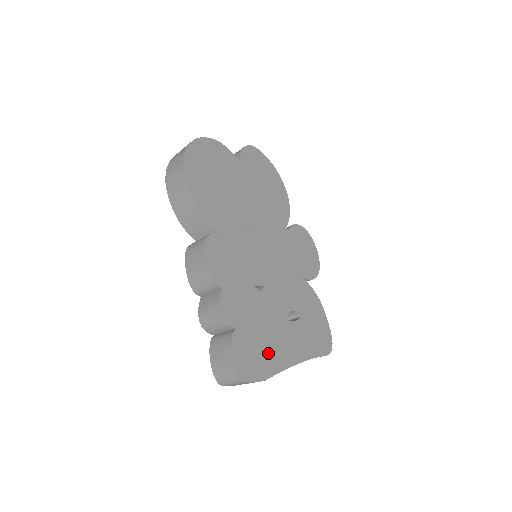
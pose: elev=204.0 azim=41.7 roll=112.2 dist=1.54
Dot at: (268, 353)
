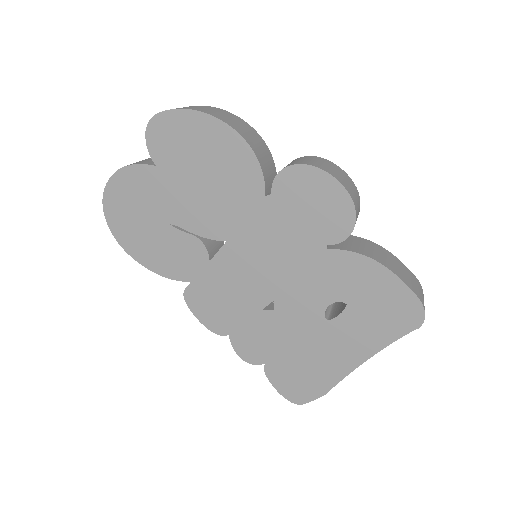
Dot at: (315, 369)
